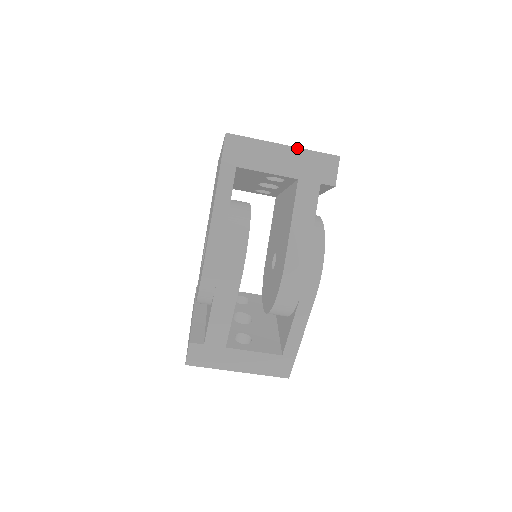
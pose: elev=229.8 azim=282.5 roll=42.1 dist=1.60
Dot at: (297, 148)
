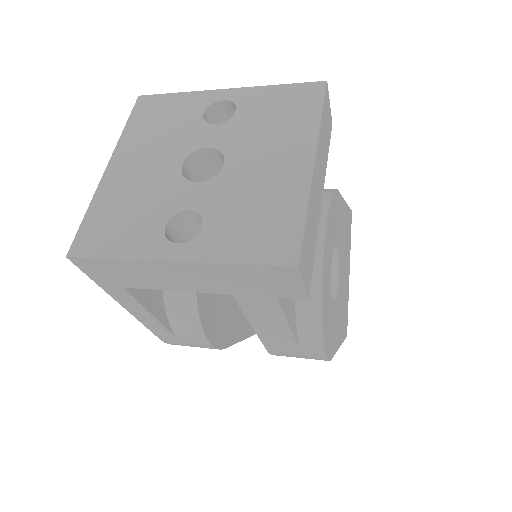
Dot at: (200, 264)
